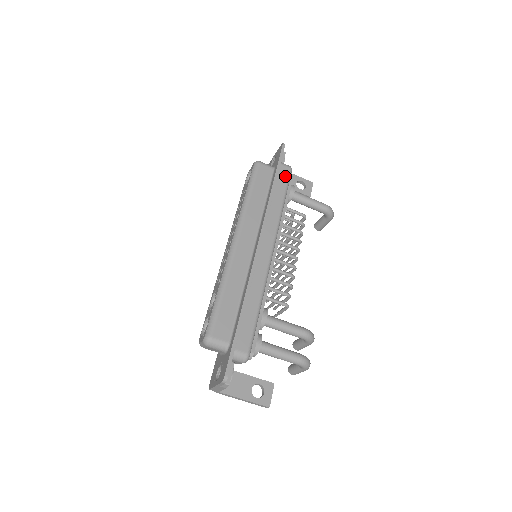
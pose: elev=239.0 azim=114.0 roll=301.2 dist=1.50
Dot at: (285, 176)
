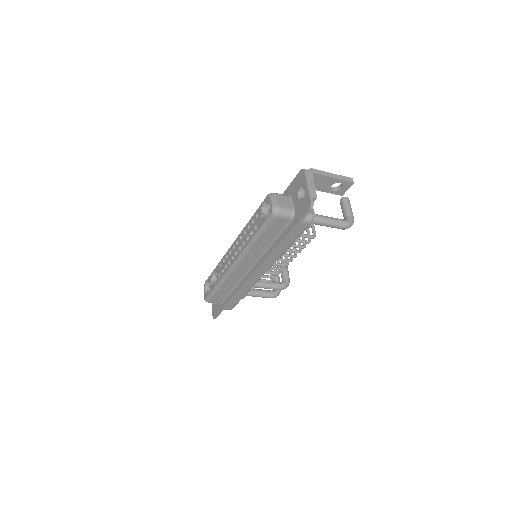
Dot at: (300, 230)
